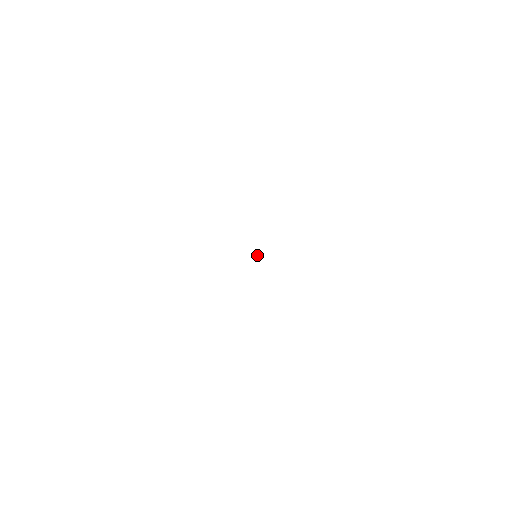
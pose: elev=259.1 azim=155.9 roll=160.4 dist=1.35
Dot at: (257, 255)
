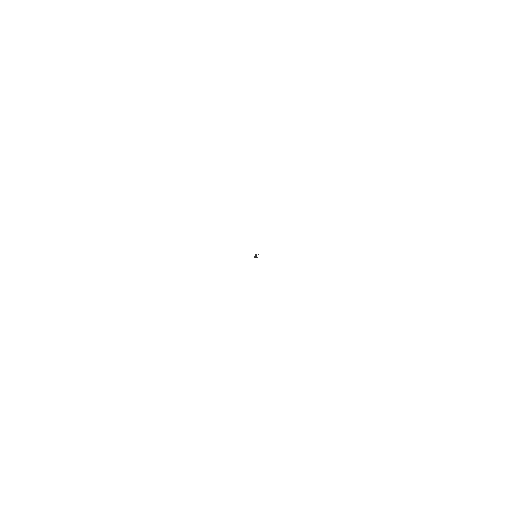
Dot at: occluded
